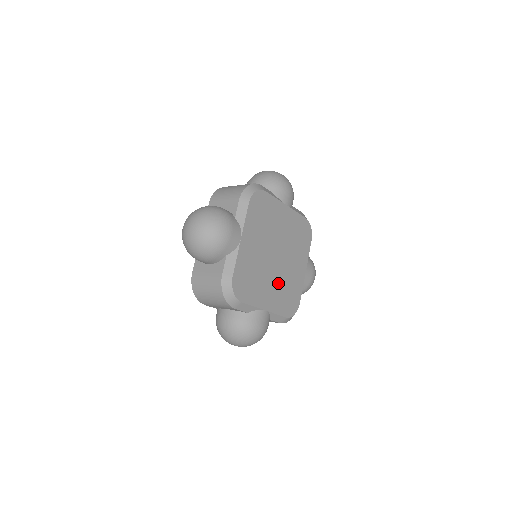
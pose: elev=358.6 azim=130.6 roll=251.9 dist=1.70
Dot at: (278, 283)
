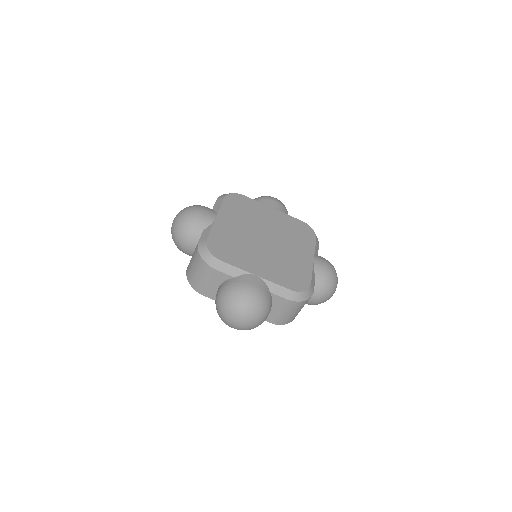
Dot at: (272, 259)
